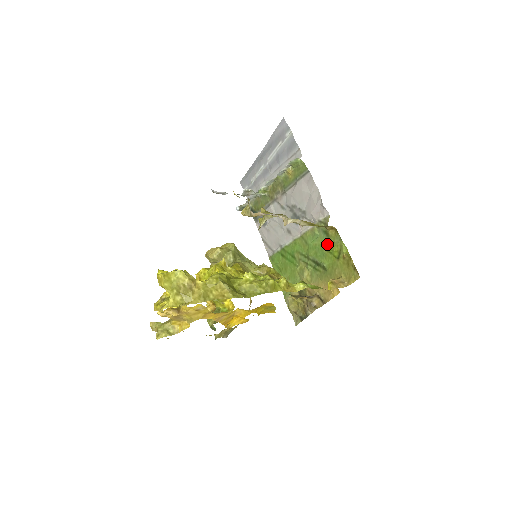
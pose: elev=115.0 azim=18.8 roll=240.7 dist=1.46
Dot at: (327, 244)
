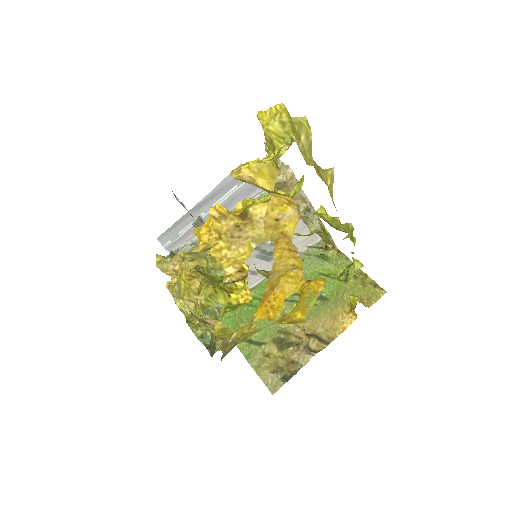
Dot at: (326, 269)
